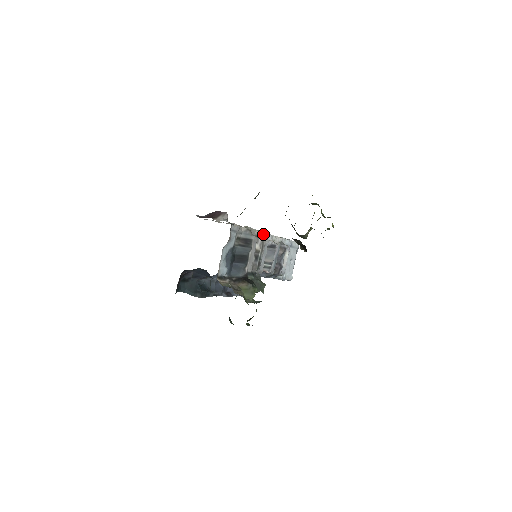
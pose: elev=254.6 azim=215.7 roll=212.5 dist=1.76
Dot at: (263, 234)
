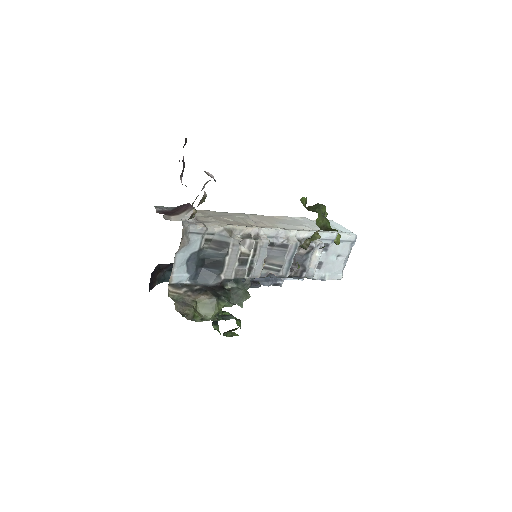
Dot at: (266, 231)
